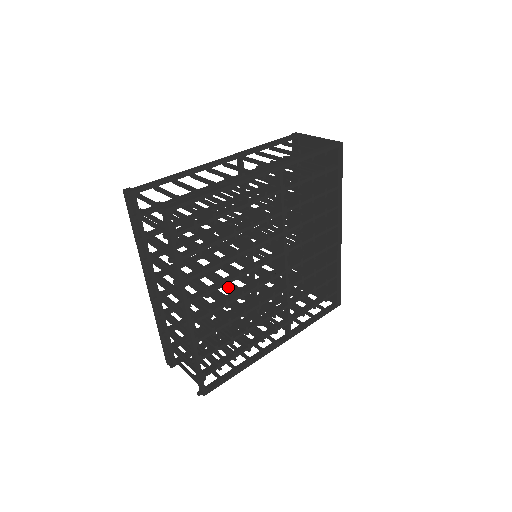
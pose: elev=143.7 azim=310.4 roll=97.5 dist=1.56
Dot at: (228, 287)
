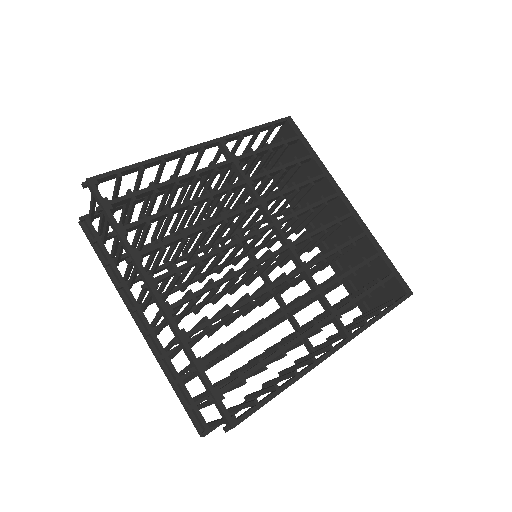
Dot at: (225, 286)
